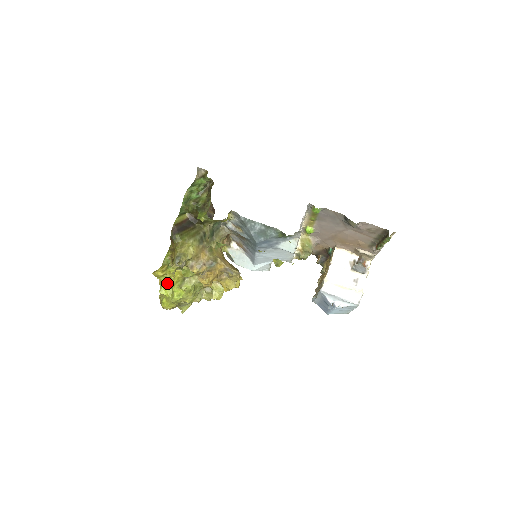
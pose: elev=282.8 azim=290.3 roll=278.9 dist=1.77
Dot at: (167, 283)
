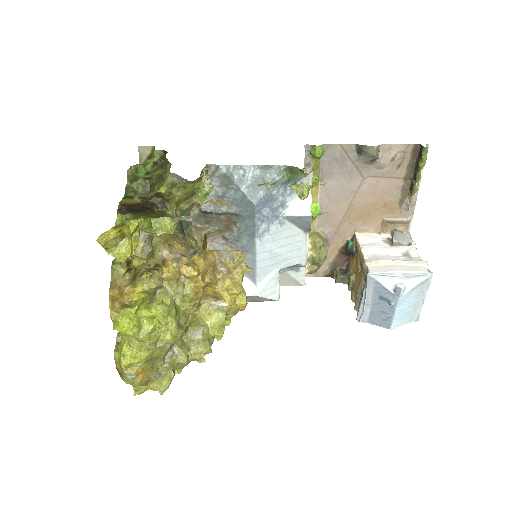
Dot at: (125, 310)
